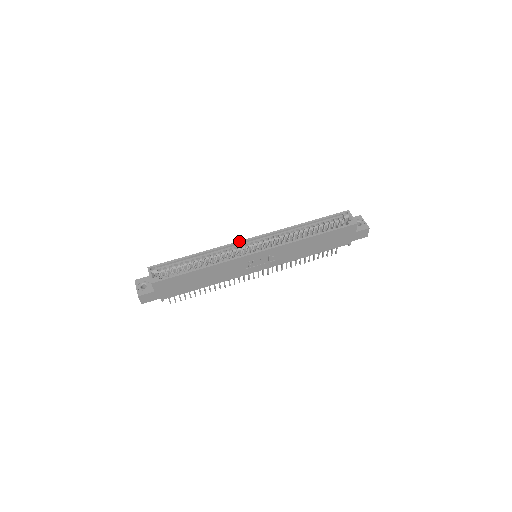
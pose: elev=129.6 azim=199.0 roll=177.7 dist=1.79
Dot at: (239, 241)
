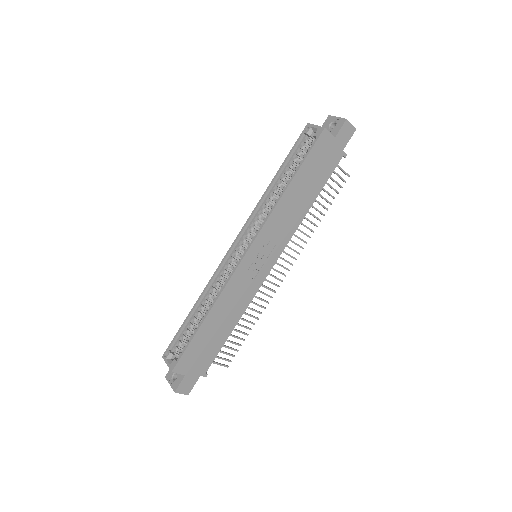
Dot at: occluded
